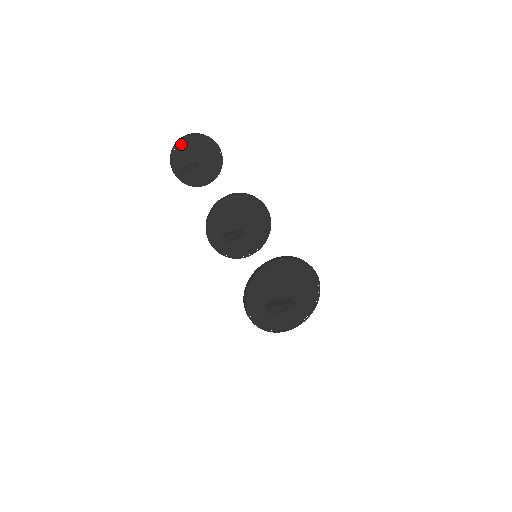
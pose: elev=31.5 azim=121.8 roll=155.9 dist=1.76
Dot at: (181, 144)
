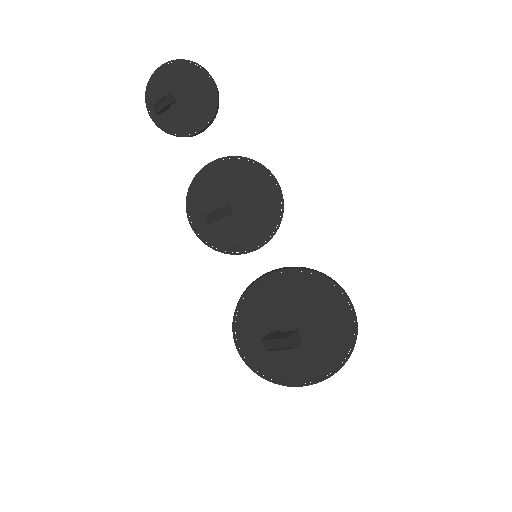
Dot at: (161, 72)
